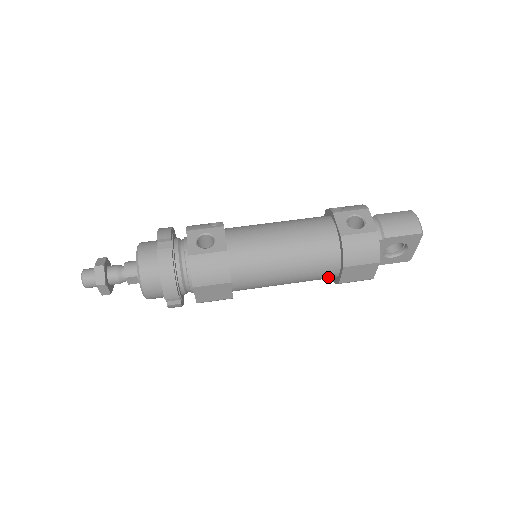
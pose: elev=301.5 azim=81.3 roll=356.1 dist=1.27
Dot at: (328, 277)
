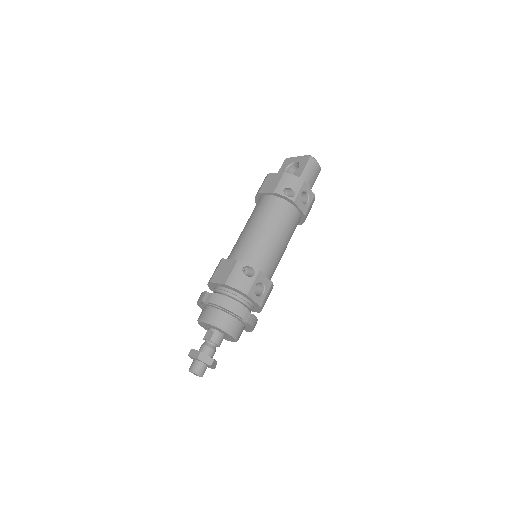
Dot at: occluded
